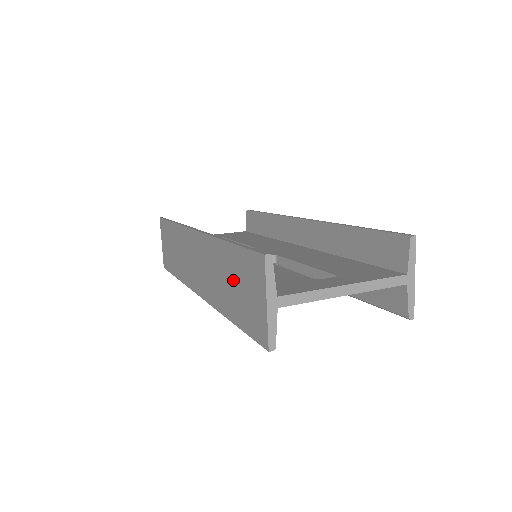
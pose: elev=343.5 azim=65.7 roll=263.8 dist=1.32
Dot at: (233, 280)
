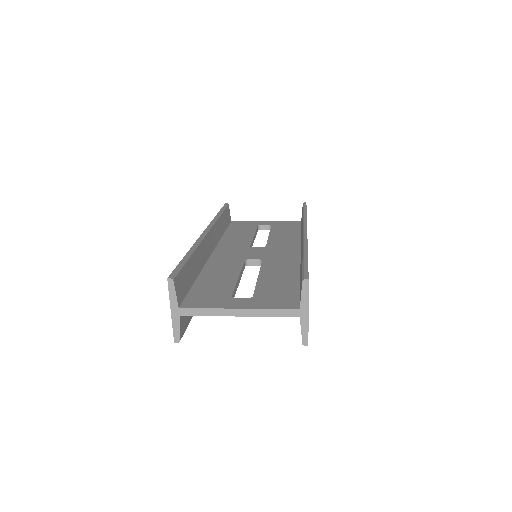
Dot at: occluded
